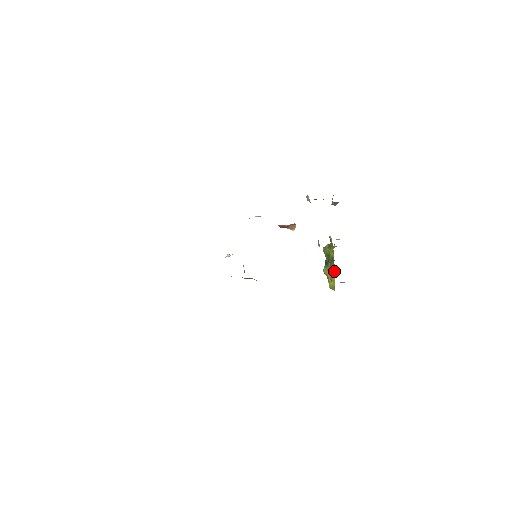
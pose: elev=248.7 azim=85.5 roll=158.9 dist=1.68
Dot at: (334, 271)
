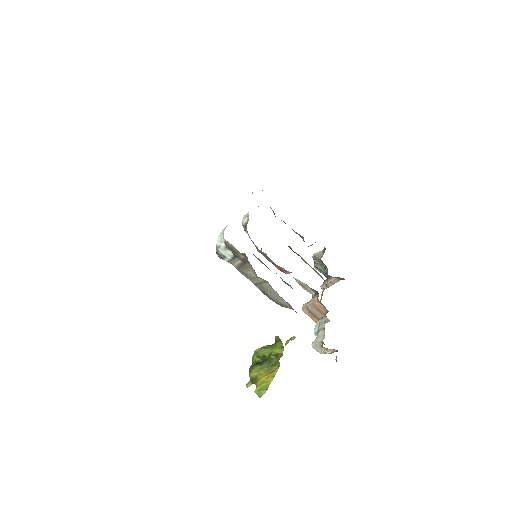
Dot at: (276, 368)
